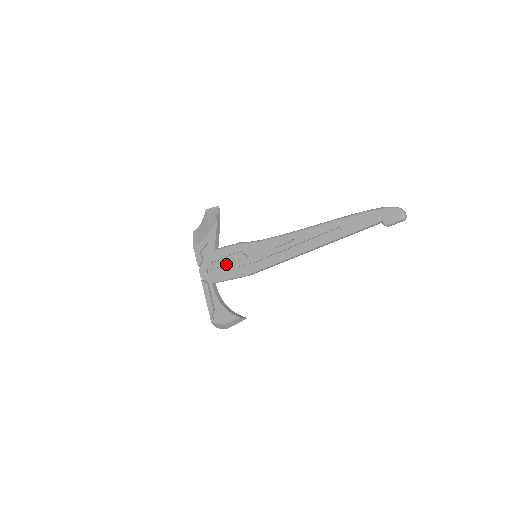
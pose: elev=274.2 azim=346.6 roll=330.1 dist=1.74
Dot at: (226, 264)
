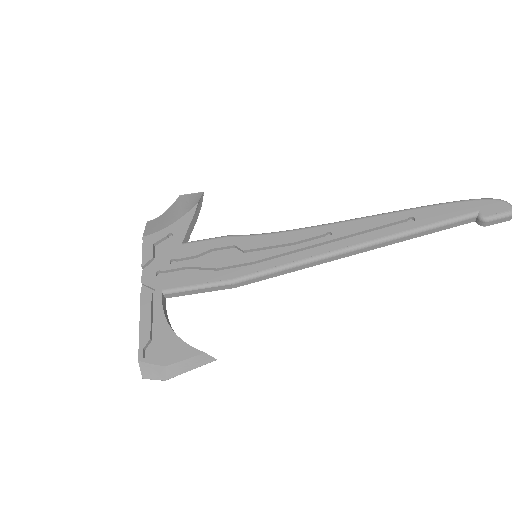
Dot at: (198, 263)
